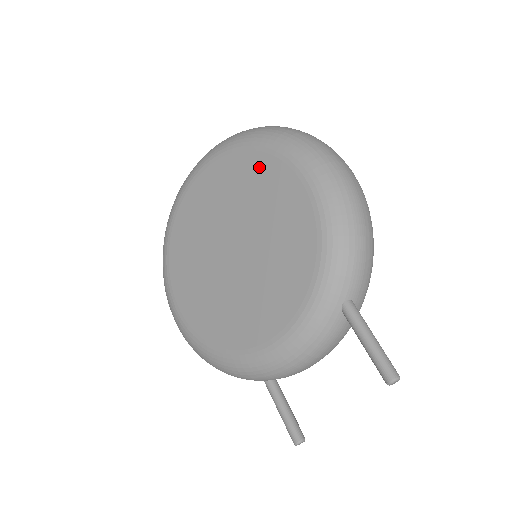
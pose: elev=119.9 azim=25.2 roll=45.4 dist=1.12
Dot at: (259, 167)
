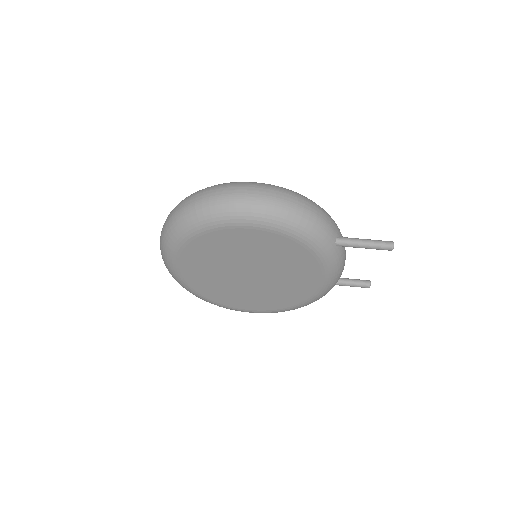
Dot at: (215, 240)
